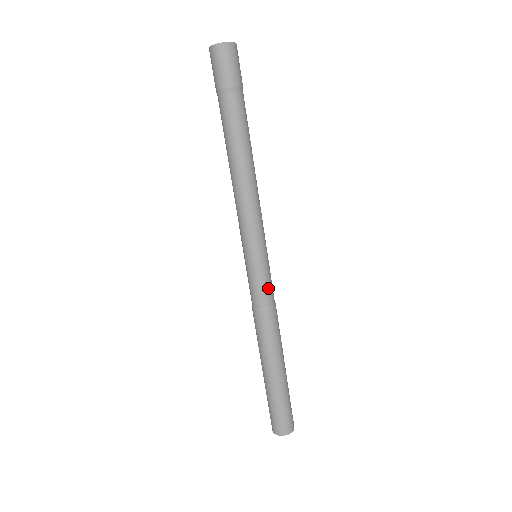
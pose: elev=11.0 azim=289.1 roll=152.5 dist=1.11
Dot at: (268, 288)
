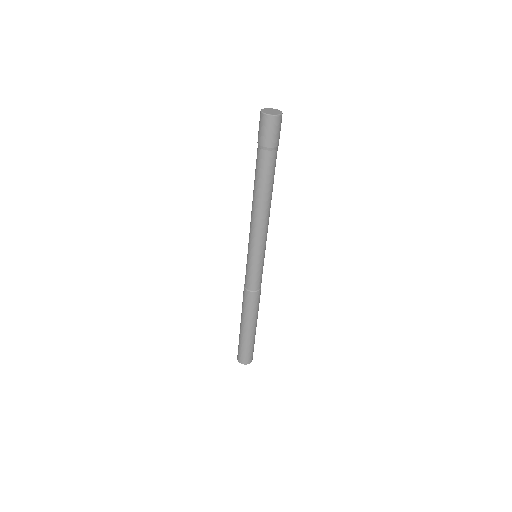
Dot at: (261, 278)
